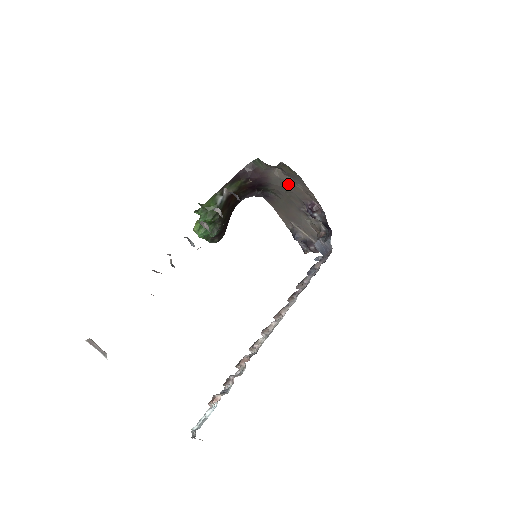
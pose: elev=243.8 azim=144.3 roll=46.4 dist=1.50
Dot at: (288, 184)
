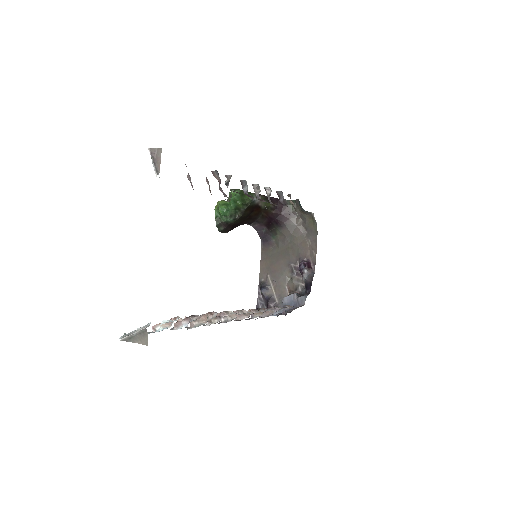
Dot at: (299, 235)
